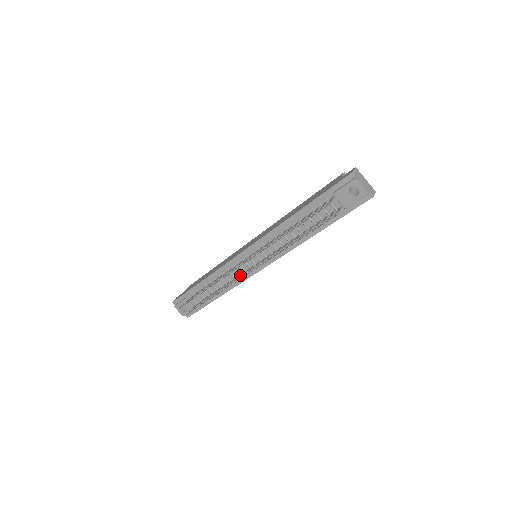
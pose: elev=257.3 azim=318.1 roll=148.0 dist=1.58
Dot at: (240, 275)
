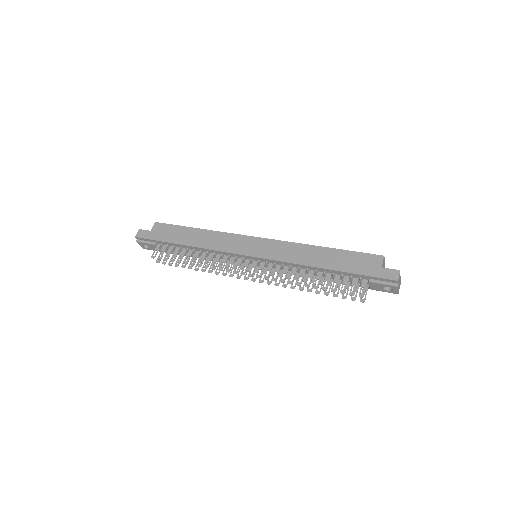
Dot at: (233, 265)
